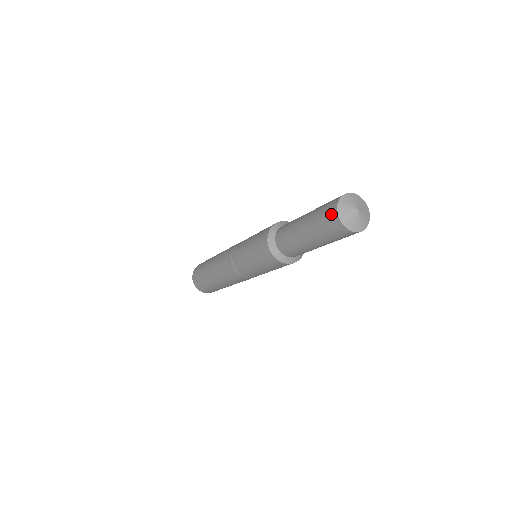
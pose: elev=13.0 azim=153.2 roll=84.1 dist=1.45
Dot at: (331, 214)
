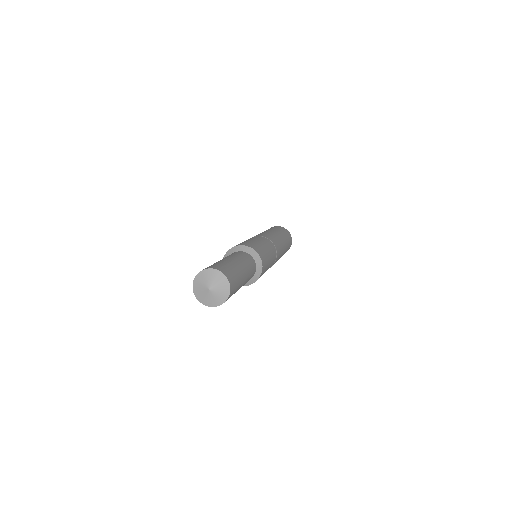
Dot at: occluded
